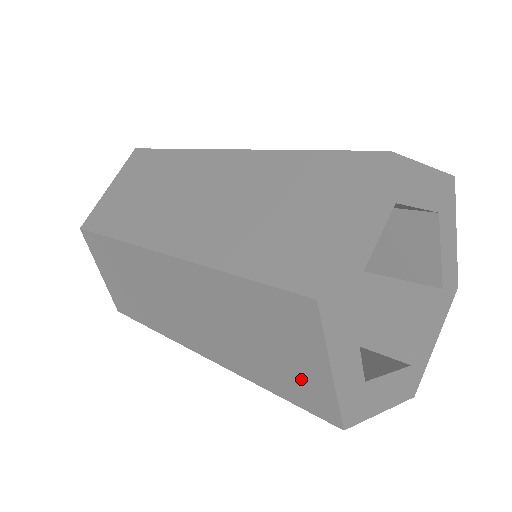
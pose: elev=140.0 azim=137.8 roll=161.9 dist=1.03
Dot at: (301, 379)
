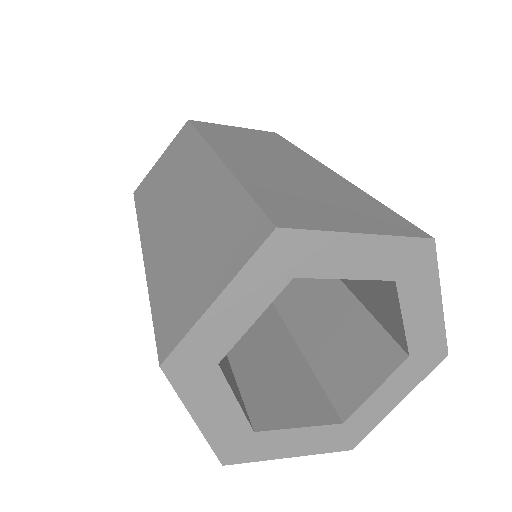
Dot at: occluded
